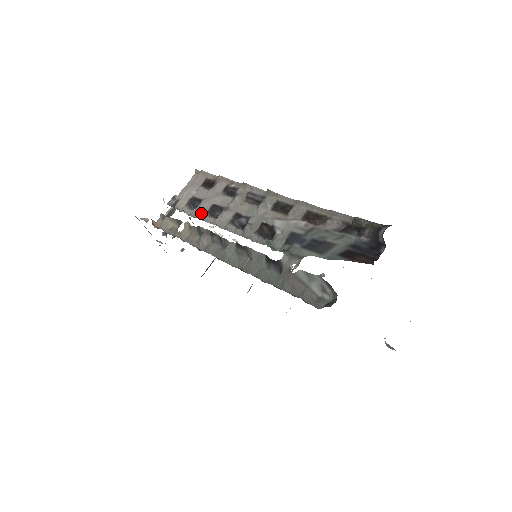
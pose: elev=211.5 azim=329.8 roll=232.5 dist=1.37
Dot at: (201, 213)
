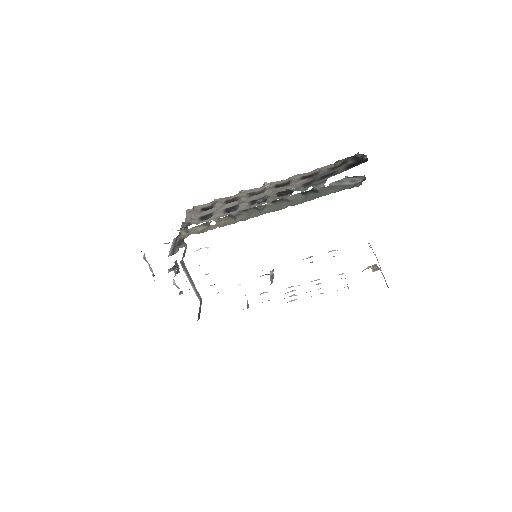
Dot at: (220, 215)
